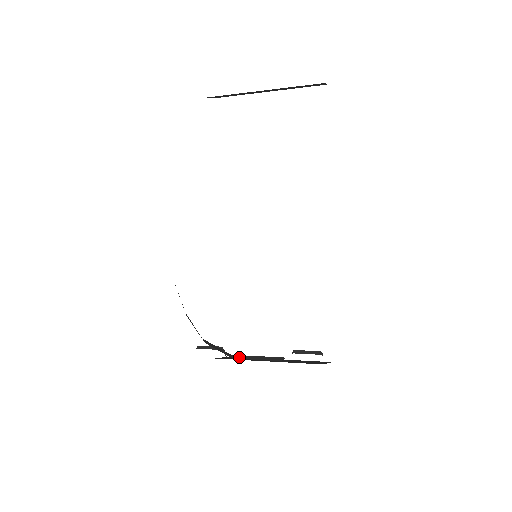
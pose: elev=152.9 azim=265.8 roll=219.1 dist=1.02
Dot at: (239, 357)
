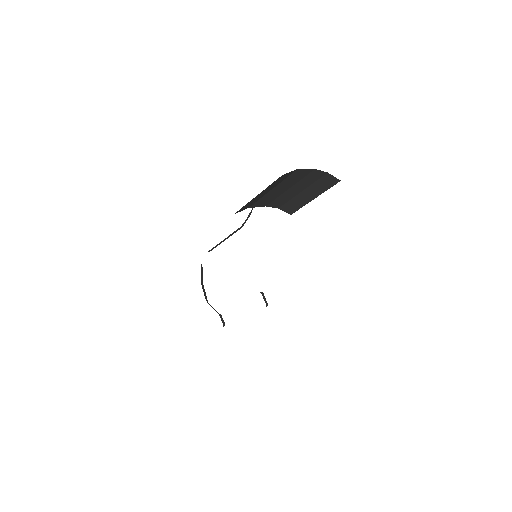
Dot at: occluded
